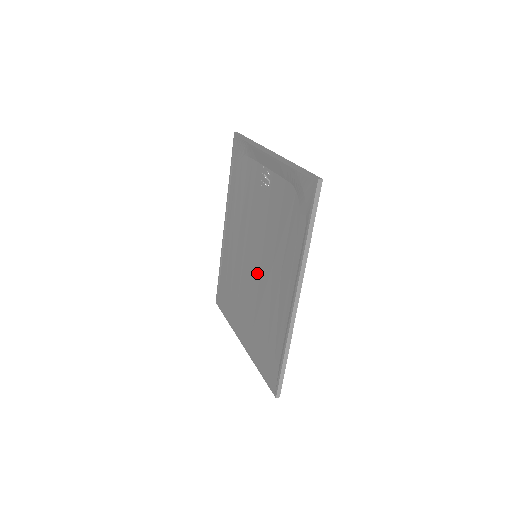
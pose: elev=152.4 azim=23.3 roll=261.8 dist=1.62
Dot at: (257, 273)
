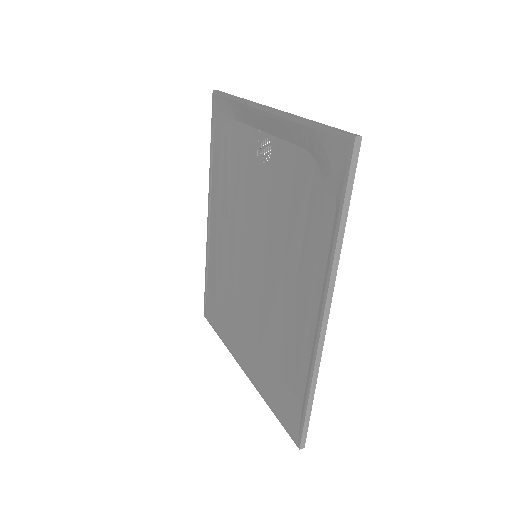
Dot at: (259, 279)
